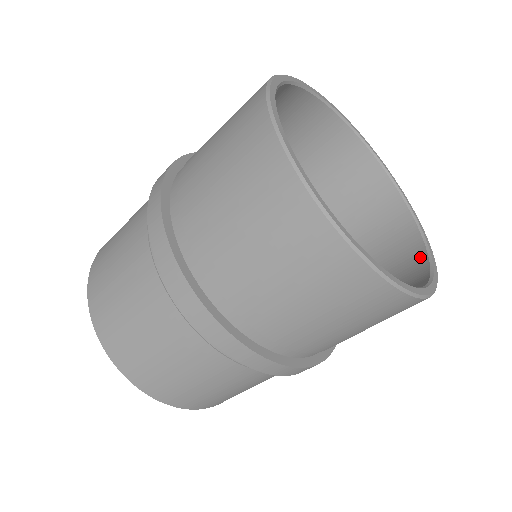
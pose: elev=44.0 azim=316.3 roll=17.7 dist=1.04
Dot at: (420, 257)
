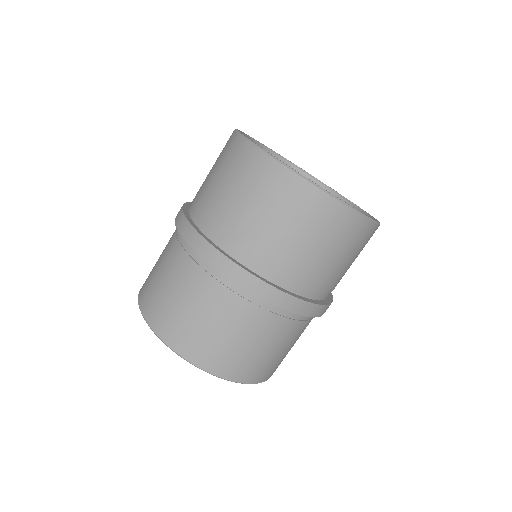
Dot at: occluded
